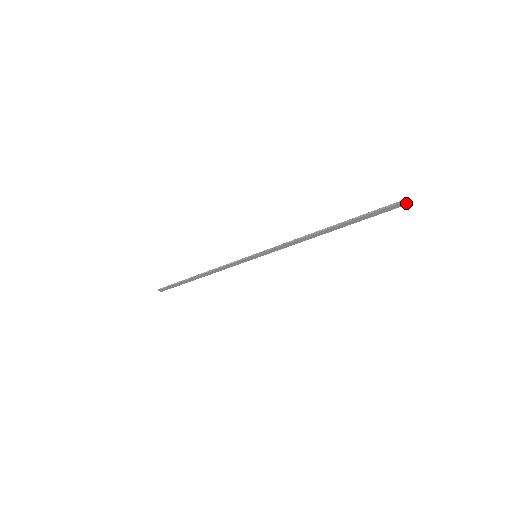
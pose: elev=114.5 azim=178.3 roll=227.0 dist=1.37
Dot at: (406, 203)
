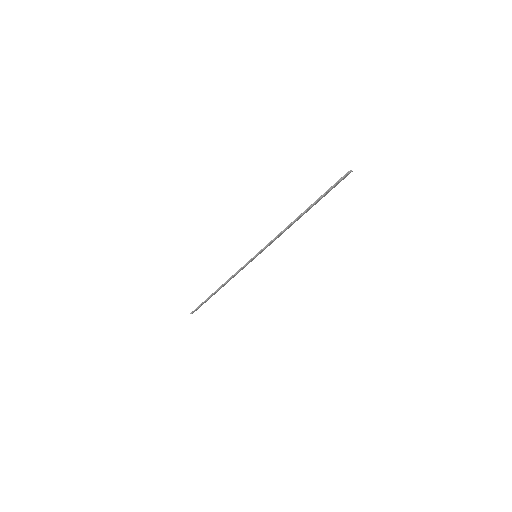
Dot at: (349, 173)
